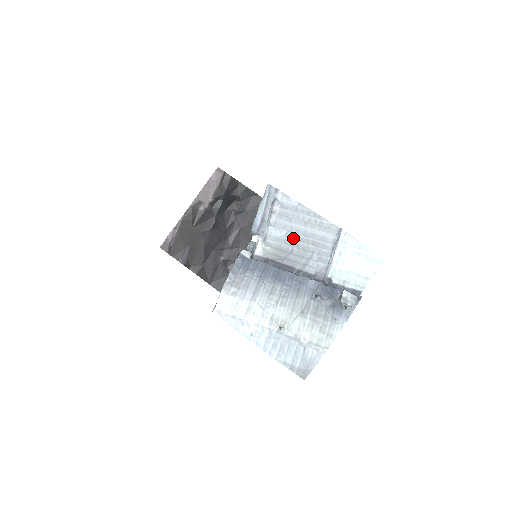
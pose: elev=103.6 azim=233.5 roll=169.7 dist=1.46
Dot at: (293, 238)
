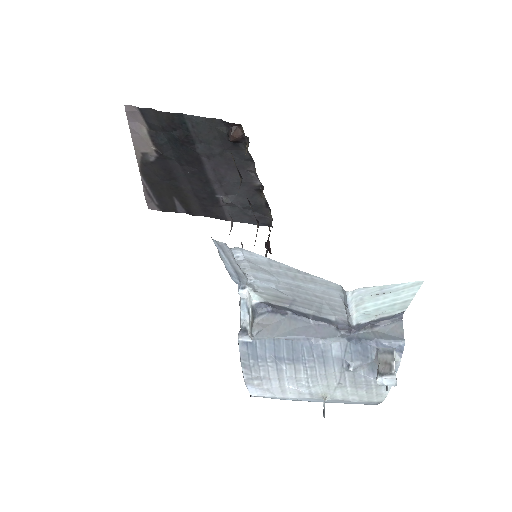
Dot at: (287, 290)
